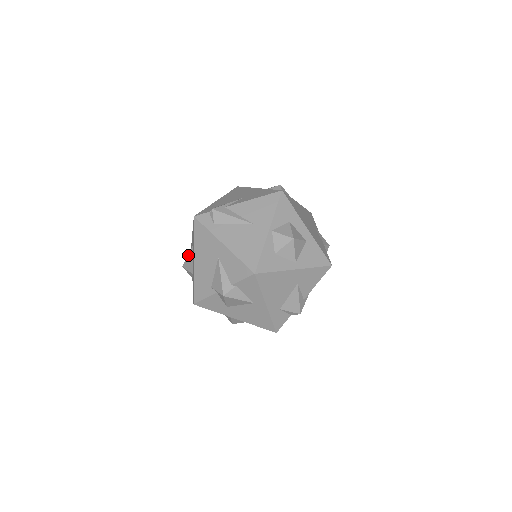
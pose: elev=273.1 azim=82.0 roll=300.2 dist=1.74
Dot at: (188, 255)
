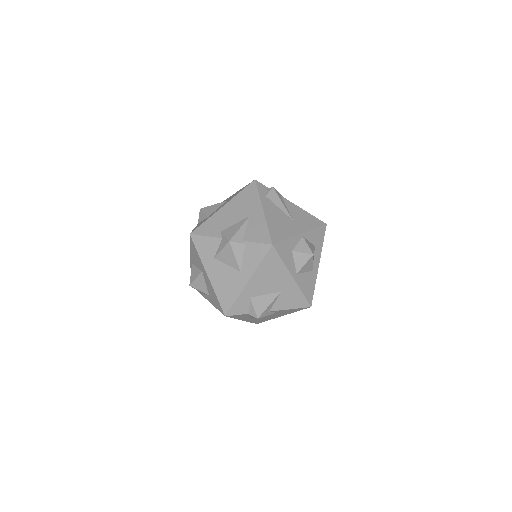
Dot at: (215, 204)
